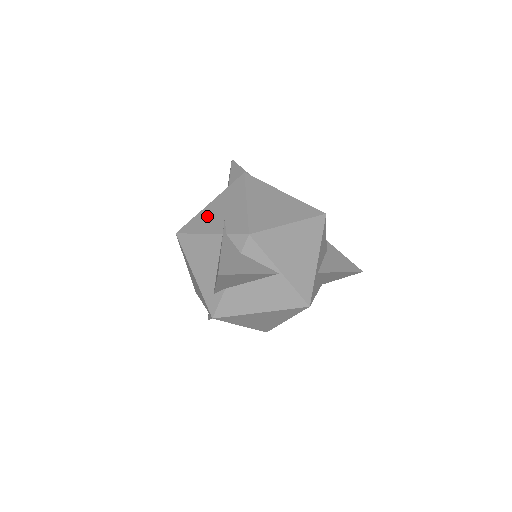
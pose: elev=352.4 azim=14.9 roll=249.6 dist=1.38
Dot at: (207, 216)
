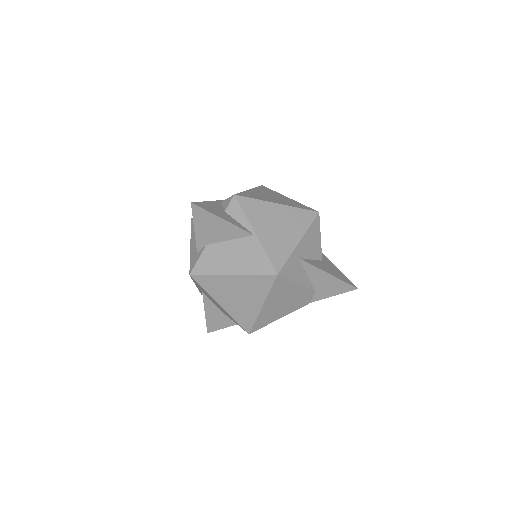
Dot at: occluded
